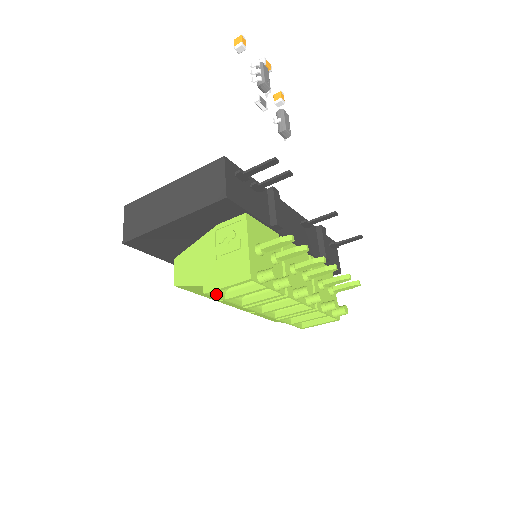
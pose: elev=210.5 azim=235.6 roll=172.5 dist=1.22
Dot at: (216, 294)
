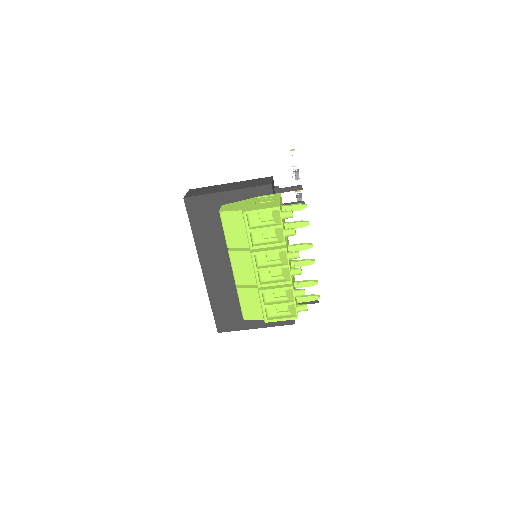
Dot at: (247, 220)
